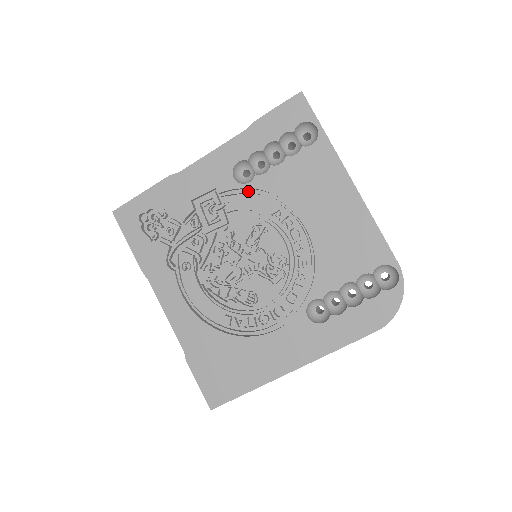
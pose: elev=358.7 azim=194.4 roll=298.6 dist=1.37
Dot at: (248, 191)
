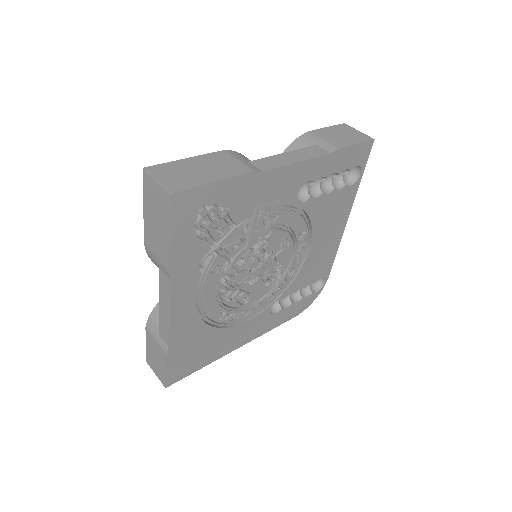
Dot at: (298, 210)
